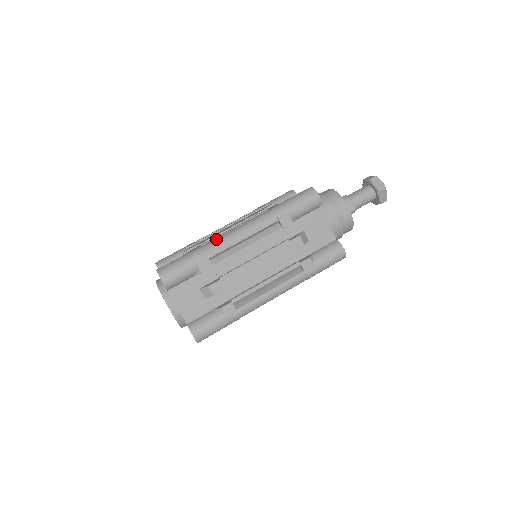
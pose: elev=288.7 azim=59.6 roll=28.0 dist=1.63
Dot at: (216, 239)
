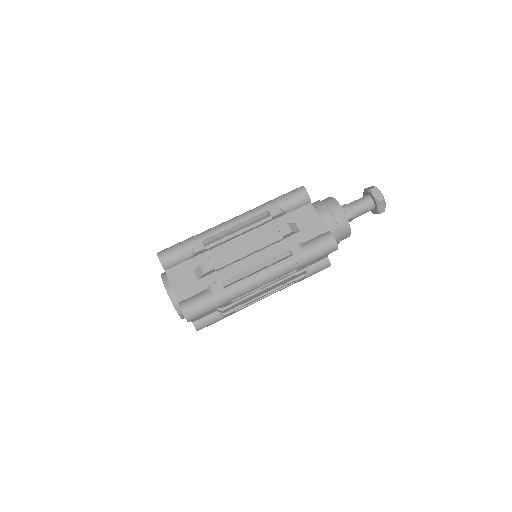
Dot at: (240, 286)
